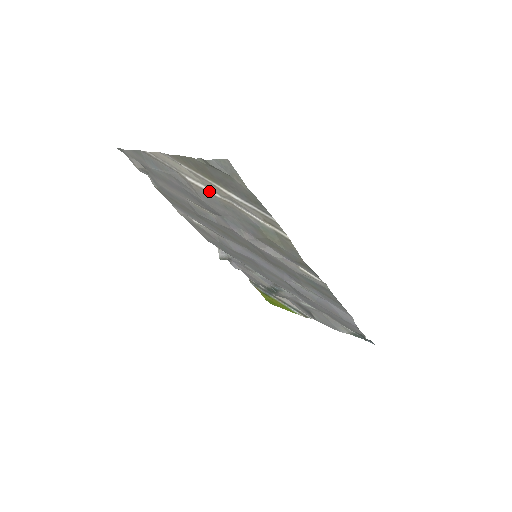
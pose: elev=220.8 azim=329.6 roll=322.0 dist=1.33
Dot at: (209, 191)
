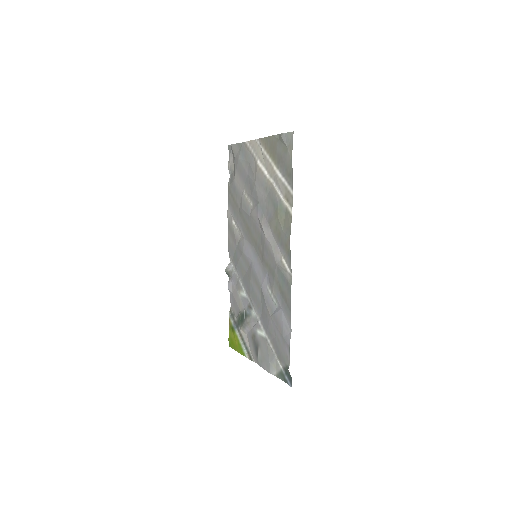
Dot at: (265, 173)
